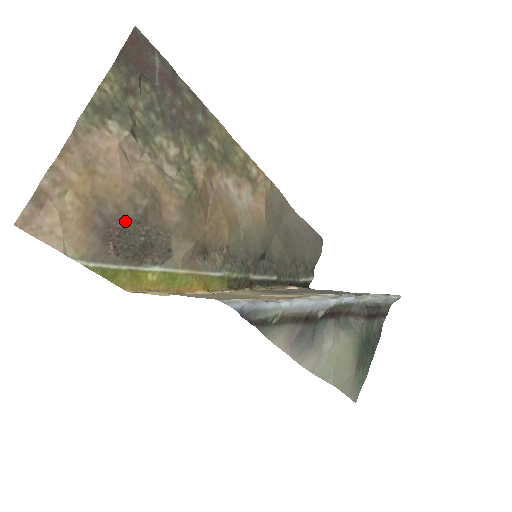
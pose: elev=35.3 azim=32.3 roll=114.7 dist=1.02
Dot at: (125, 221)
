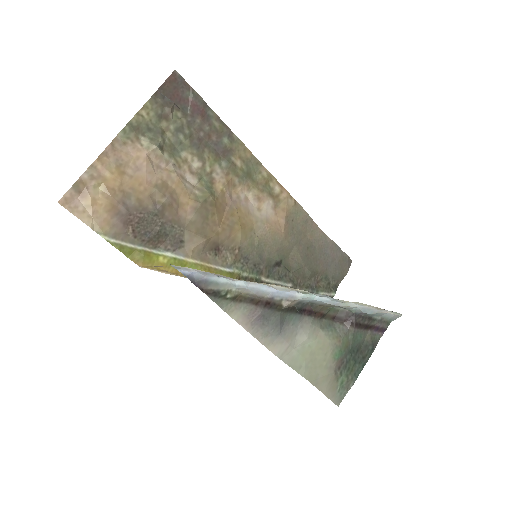
Dot at: (144, 212)
